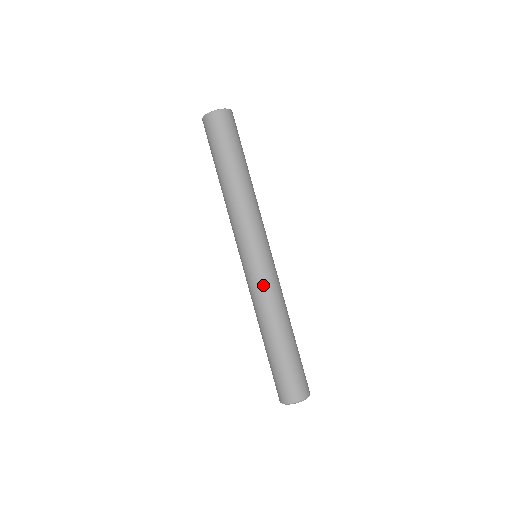
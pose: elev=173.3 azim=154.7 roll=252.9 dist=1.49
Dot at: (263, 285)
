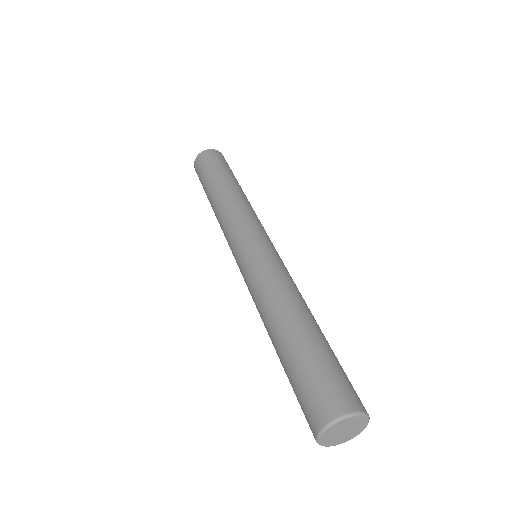
Dot at: (264, 267)
